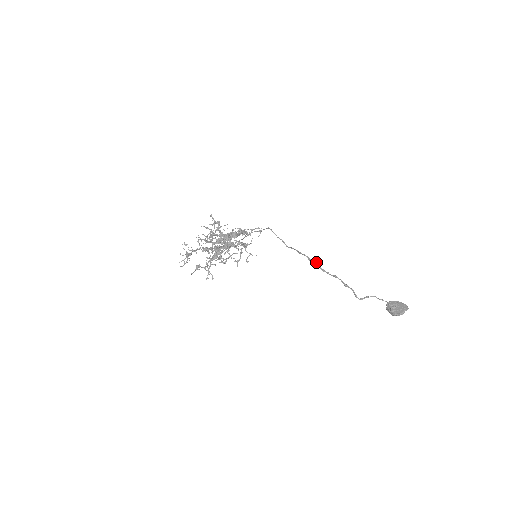
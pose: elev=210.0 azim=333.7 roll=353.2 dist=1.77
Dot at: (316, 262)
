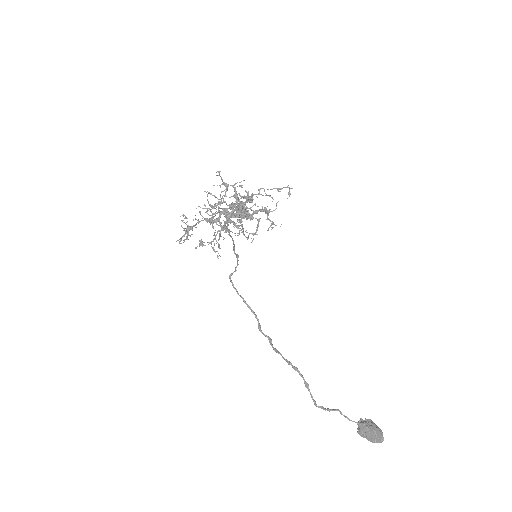
Dot at: (273, 348)
